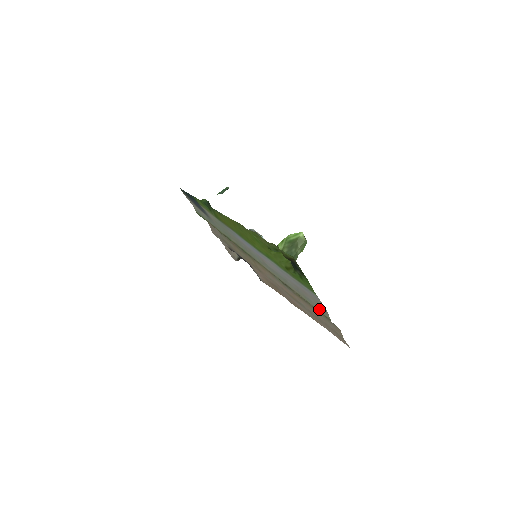
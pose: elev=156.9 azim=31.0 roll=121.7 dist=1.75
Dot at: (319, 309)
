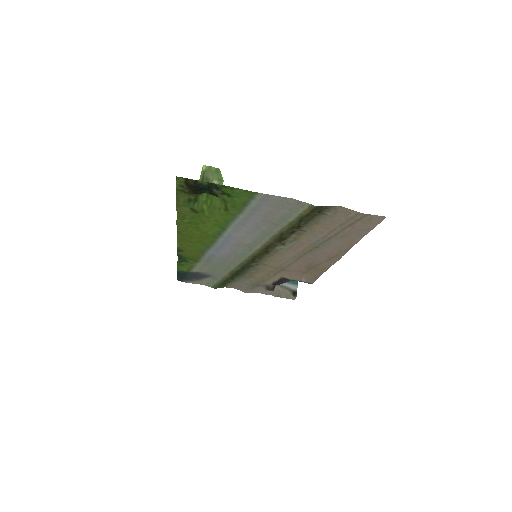
Dot at: (297, 211)
